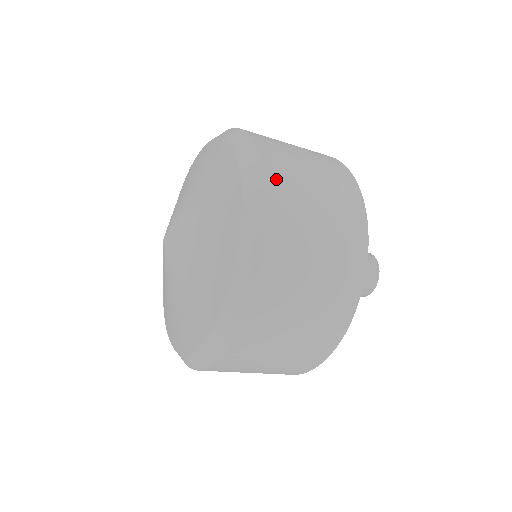
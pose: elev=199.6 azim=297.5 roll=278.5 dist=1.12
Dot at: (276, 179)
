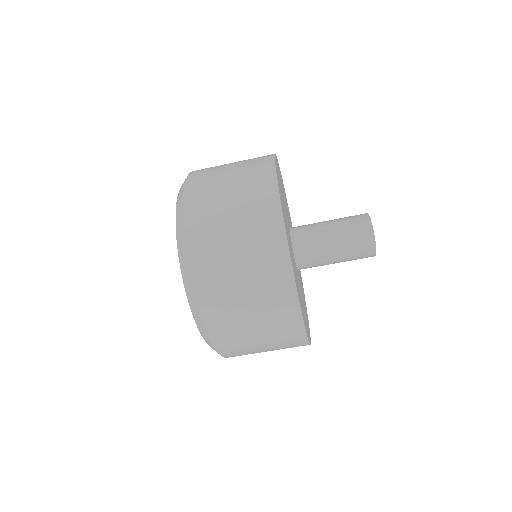
Dot at: (198, 173)
